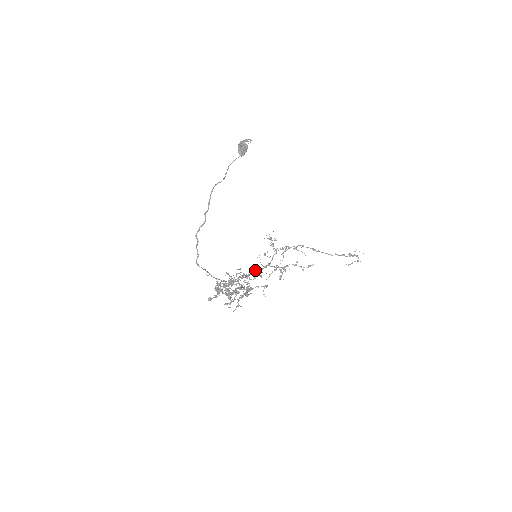
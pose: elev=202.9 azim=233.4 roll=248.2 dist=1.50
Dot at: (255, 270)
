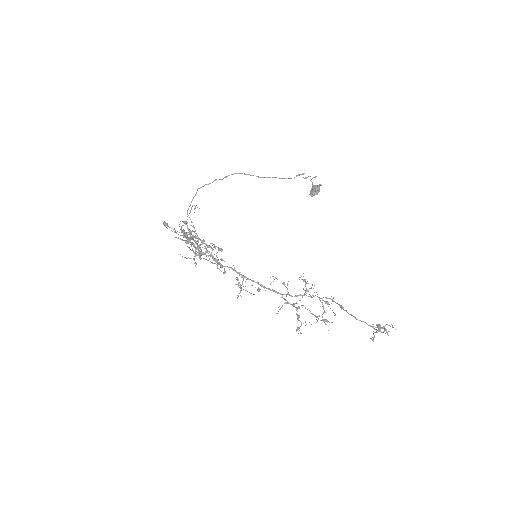
Dot at: occluded
